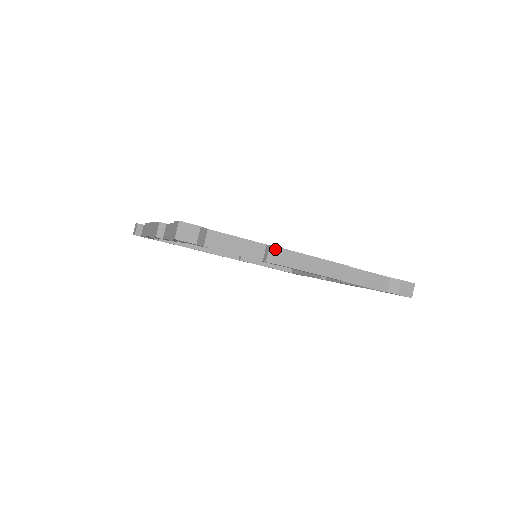
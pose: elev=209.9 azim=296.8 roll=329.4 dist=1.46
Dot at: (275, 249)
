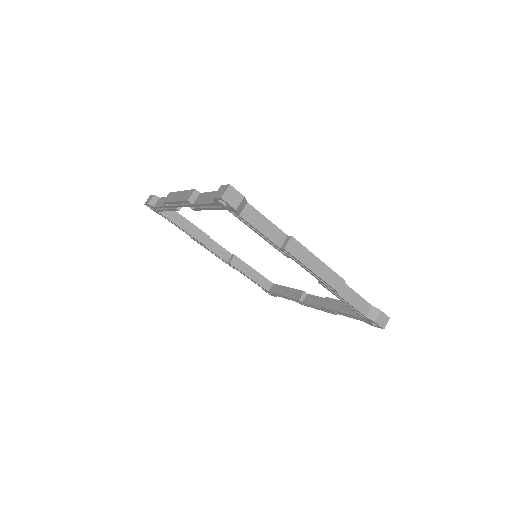
Dot at: (294, 241)
